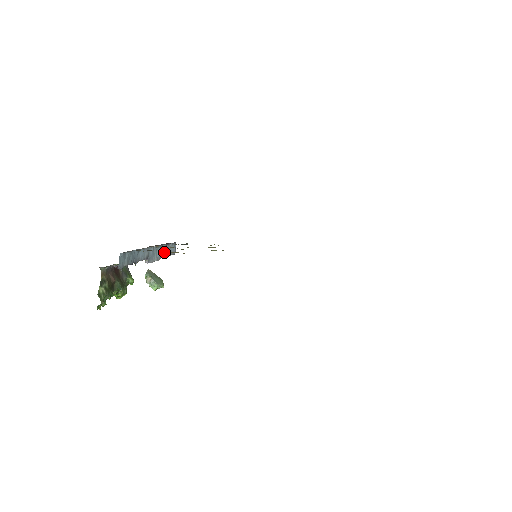
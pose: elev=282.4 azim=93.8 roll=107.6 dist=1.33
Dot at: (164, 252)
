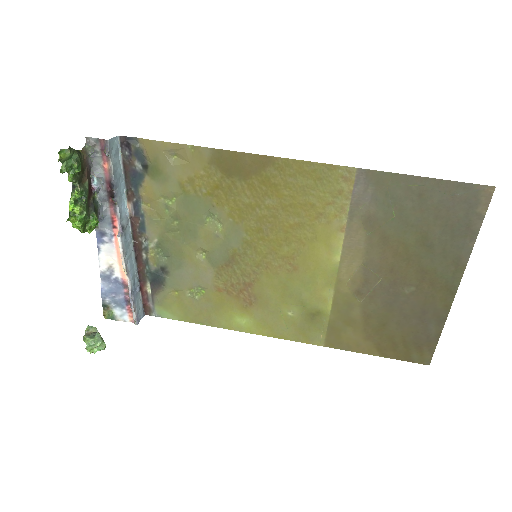
Dot at: (133, 282)
